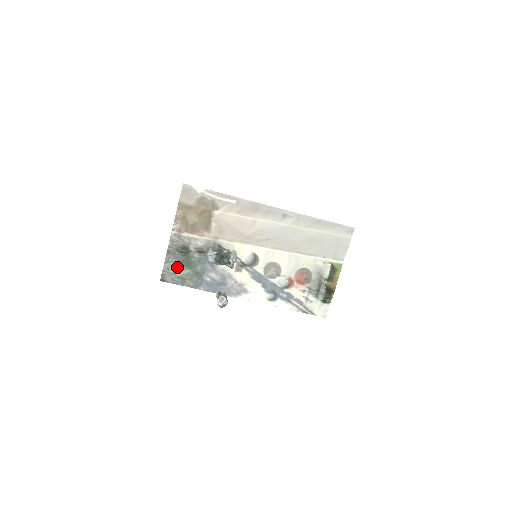
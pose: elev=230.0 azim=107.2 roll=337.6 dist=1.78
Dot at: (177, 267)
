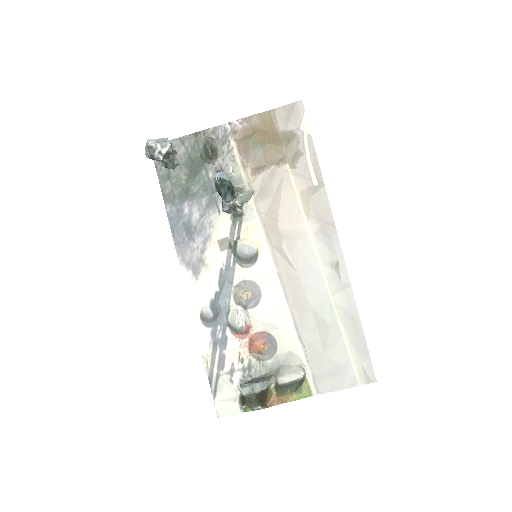
Dot at: (181, 158)
